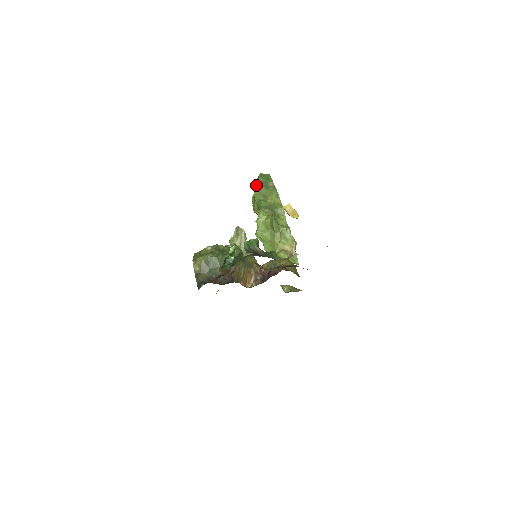
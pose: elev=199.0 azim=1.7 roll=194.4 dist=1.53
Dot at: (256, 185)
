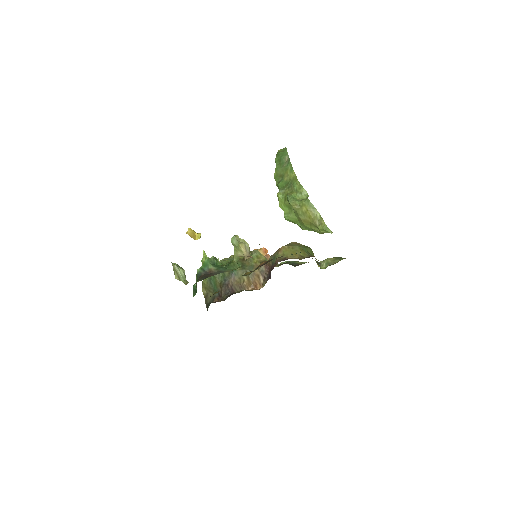
Dot at: occluded
